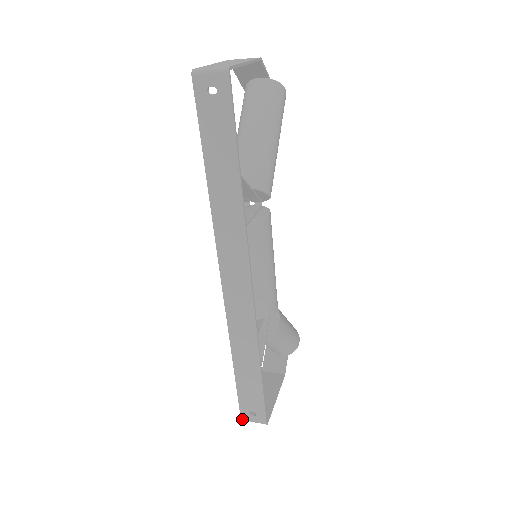
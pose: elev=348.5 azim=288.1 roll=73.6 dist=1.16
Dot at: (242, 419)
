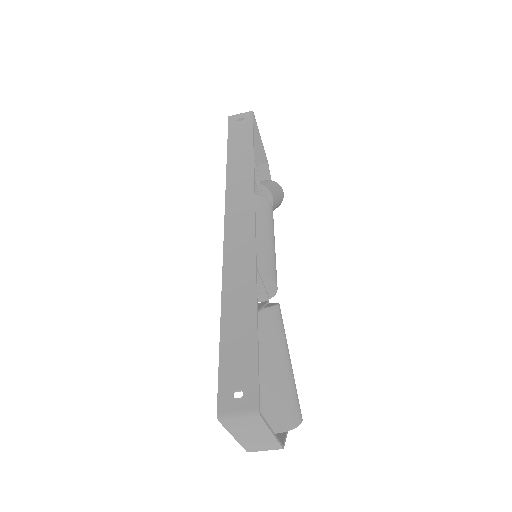
Dot at: (219, 413)
